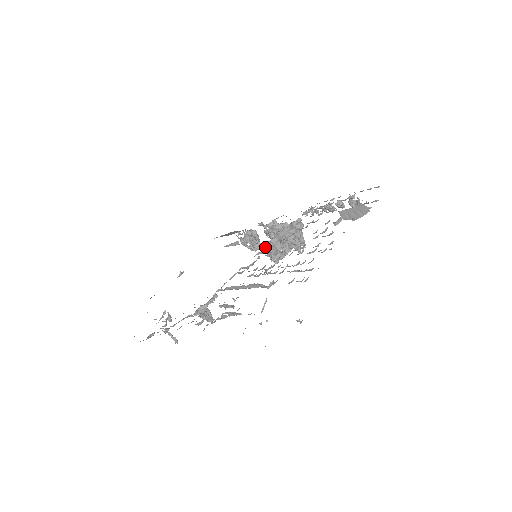
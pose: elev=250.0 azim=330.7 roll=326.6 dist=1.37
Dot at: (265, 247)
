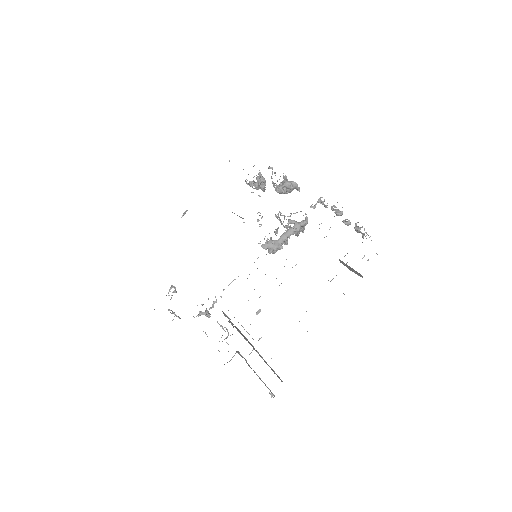
Dot at: (266, 243)
